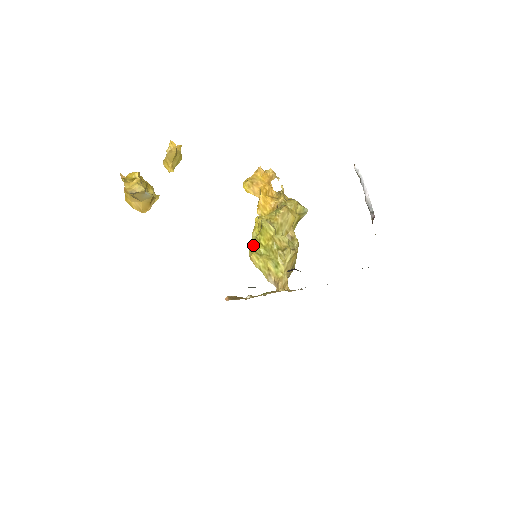
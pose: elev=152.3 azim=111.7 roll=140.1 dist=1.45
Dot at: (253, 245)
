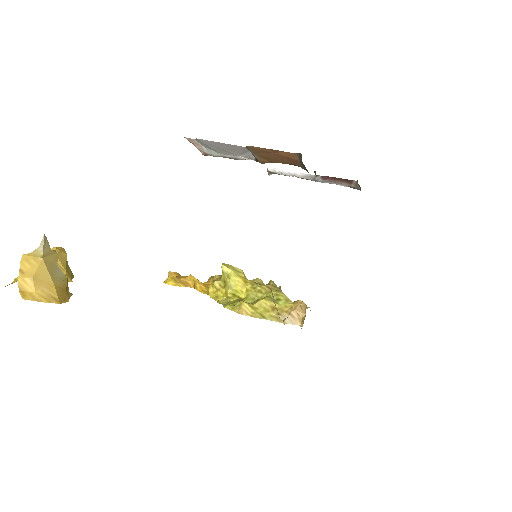
Dot at: (232, 303)
